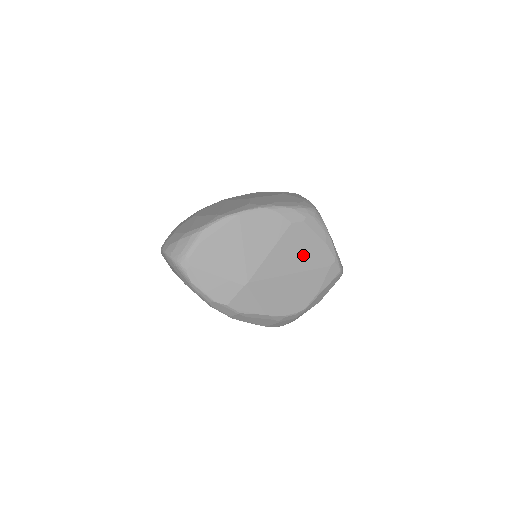
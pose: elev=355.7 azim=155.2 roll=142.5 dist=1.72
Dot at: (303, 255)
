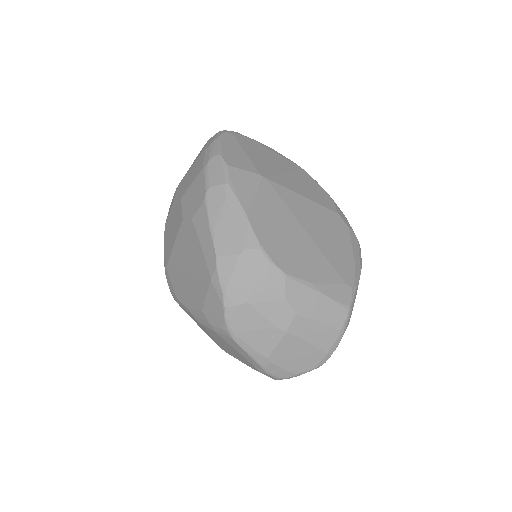
Dot at: (328, 239)
